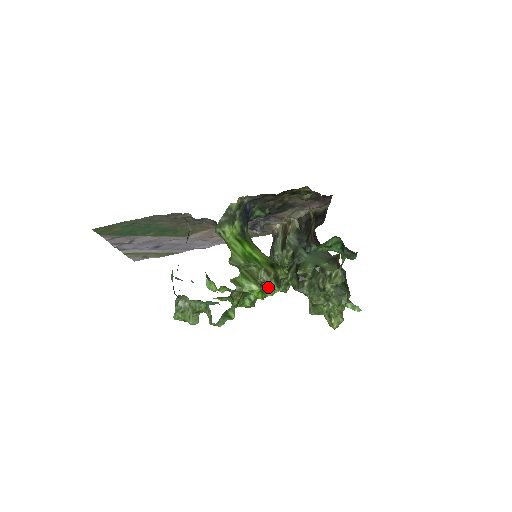
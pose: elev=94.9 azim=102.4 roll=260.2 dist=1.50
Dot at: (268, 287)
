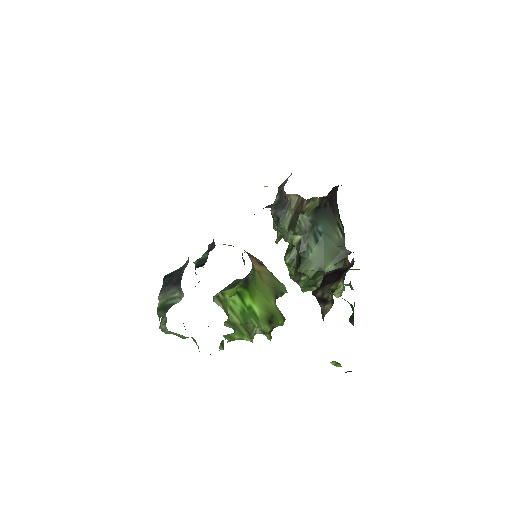
Dot at: occluded
